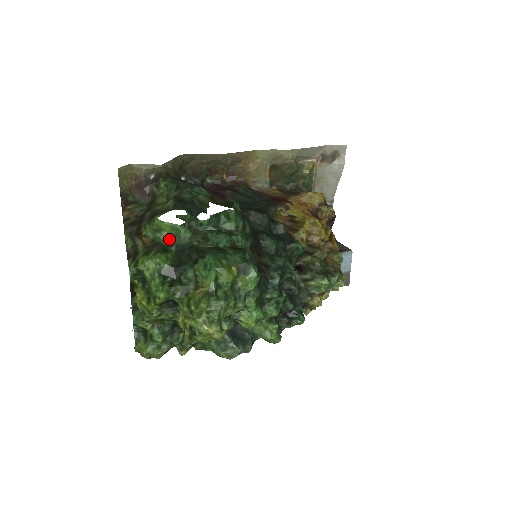
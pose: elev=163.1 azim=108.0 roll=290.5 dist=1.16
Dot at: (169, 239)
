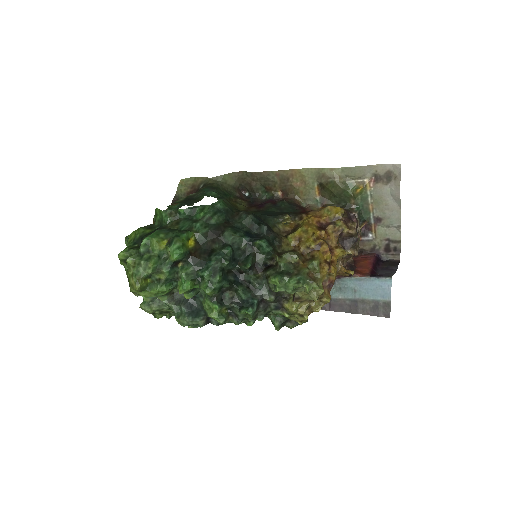
Dot at: (159, 222)
